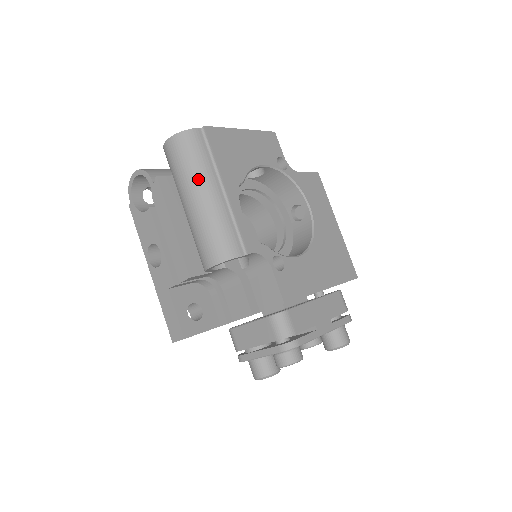
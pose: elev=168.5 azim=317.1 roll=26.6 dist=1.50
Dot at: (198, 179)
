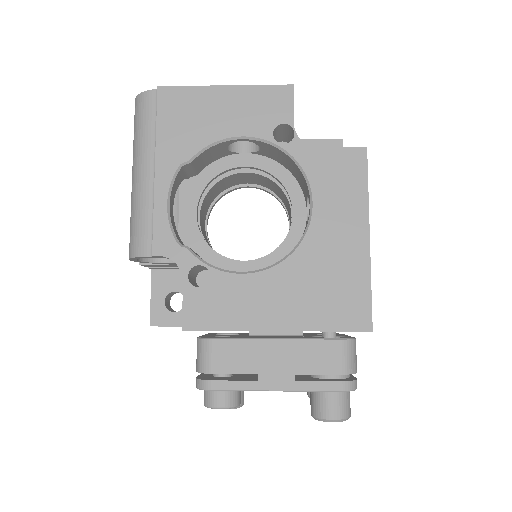
Dot at: (136, 154)
